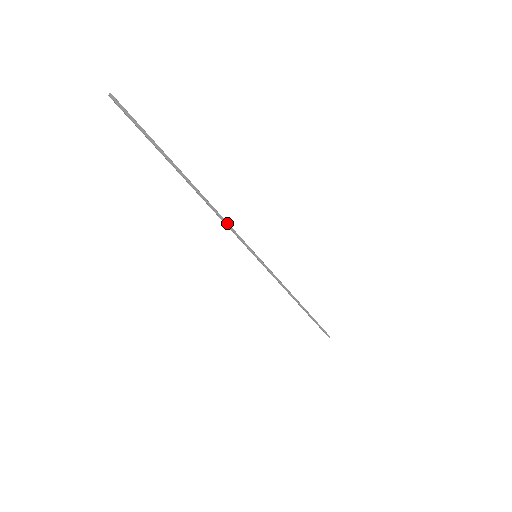
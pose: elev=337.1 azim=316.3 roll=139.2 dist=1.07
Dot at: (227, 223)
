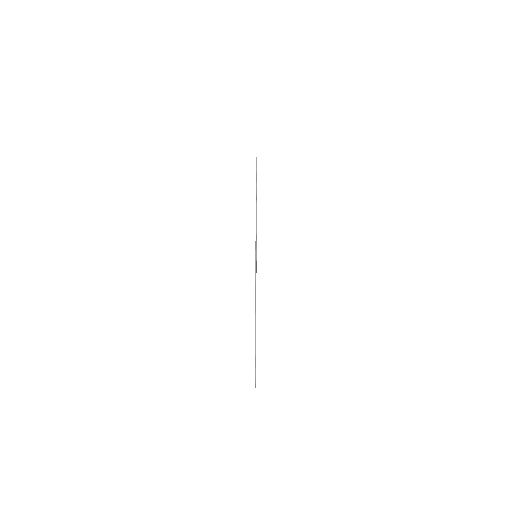
Dot at: (256, 226)
